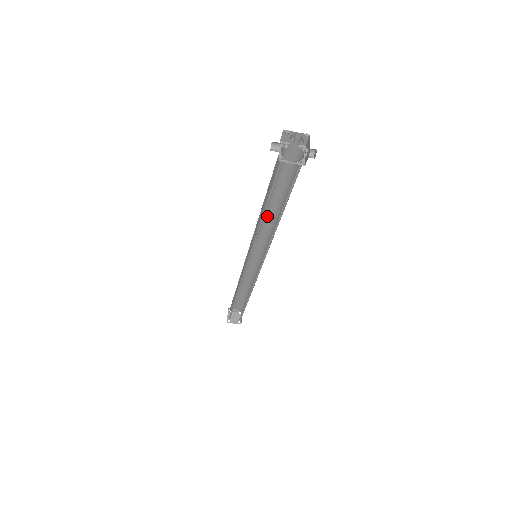
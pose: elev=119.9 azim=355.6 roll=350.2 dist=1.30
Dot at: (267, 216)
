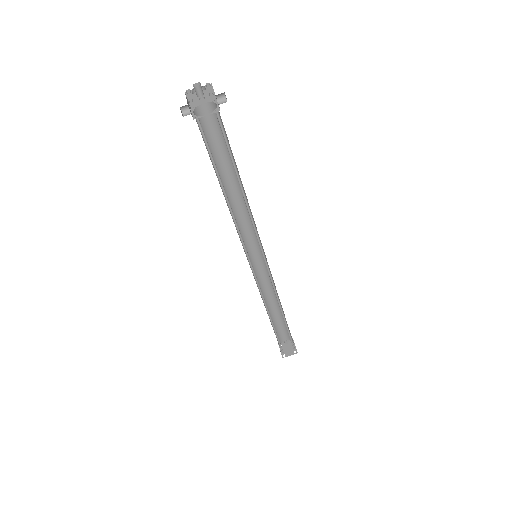
Dot at: (237, 203)
